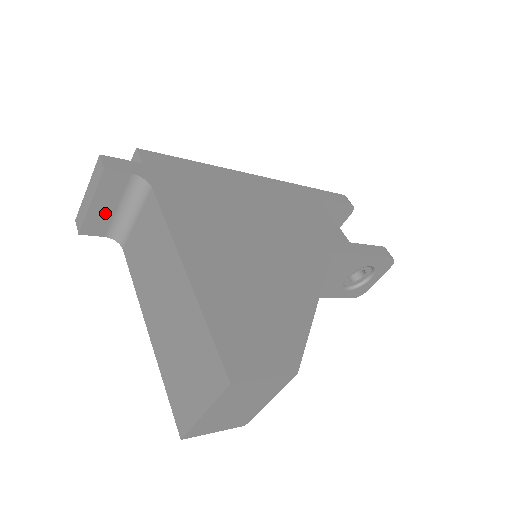
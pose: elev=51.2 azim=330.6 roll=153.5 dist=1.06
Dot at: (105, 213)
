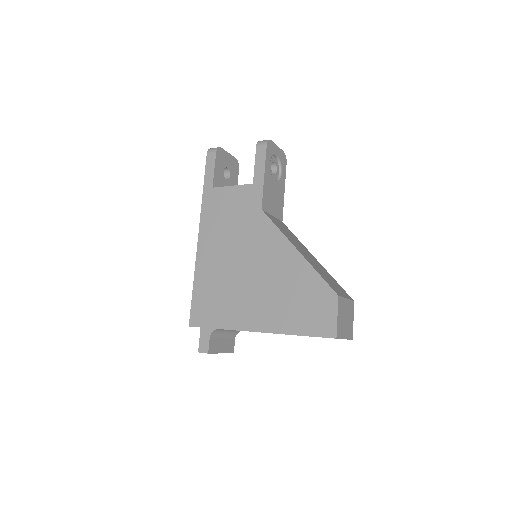
Dot at: (225, 344)
